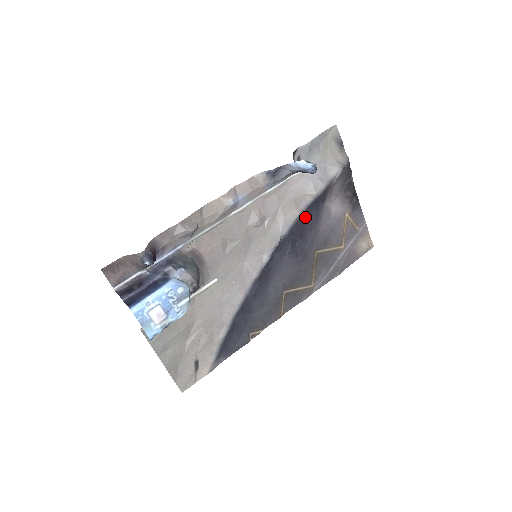
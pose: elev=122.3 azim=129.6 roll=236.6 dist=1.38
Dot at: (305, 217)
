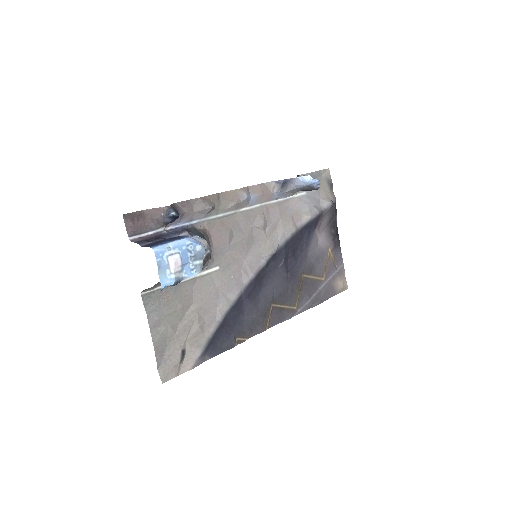
Dot at: (299, 236)
